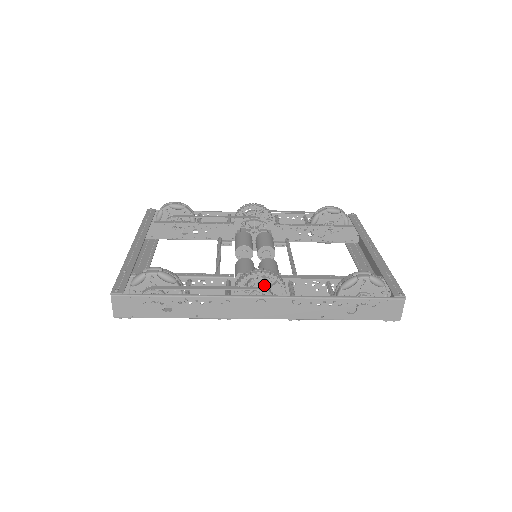
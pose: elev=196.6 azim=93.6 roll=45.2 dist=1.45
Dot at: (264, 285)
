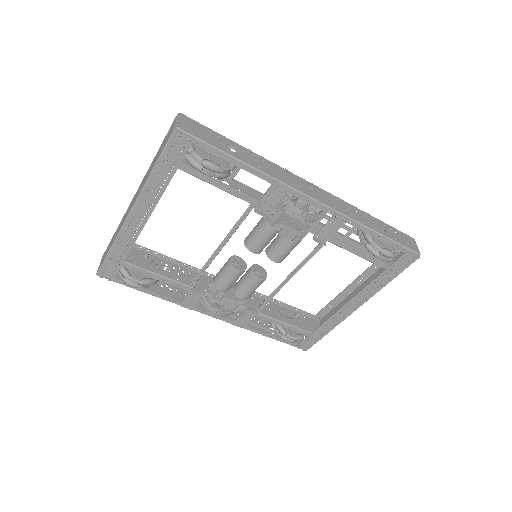
Dot at: occluded
